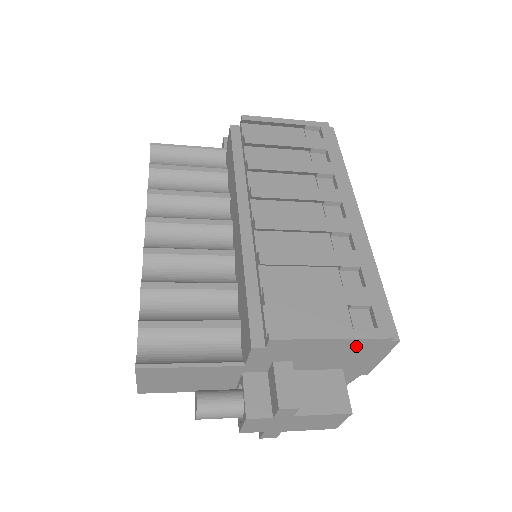
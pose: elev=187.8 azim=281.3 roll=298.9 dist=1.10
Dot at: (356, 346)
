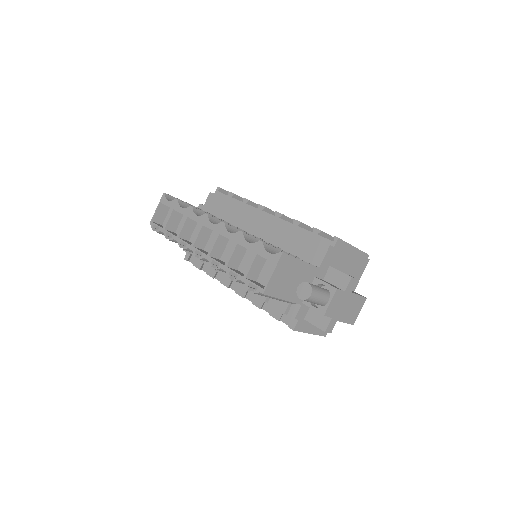
Dot at: (358, 259)
